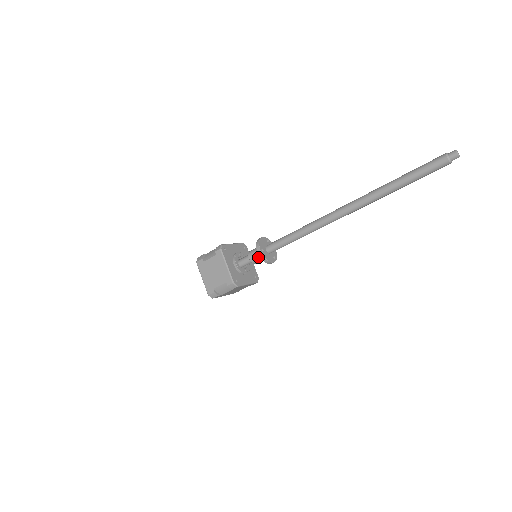
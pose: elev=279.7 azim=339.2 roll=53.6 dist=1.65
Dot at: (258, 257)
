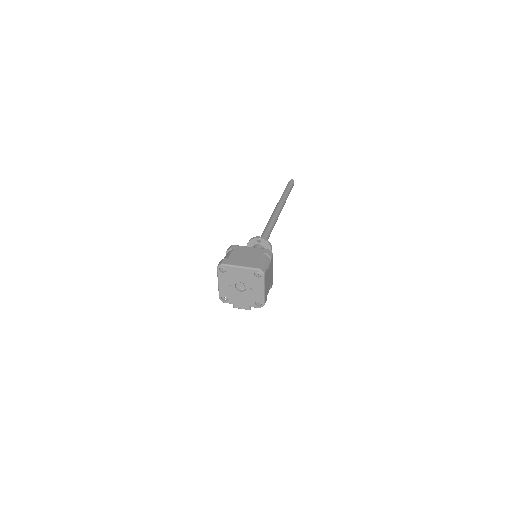
Dot at: occluded
